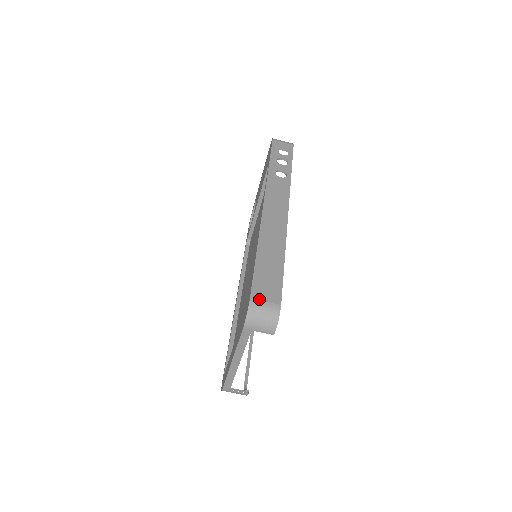
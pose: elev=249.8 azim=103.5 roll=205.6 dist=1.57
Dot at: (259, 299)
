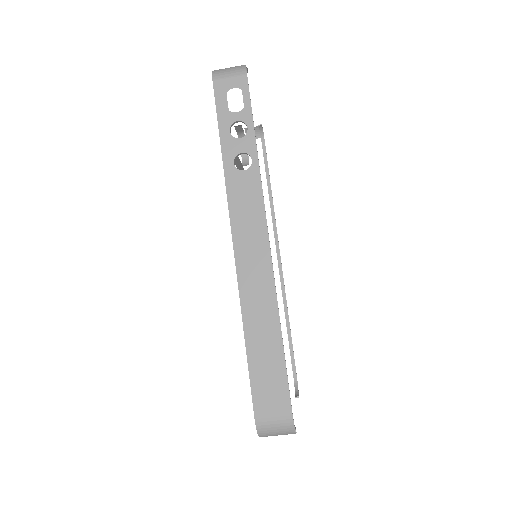
Dot at: (265, 417)
